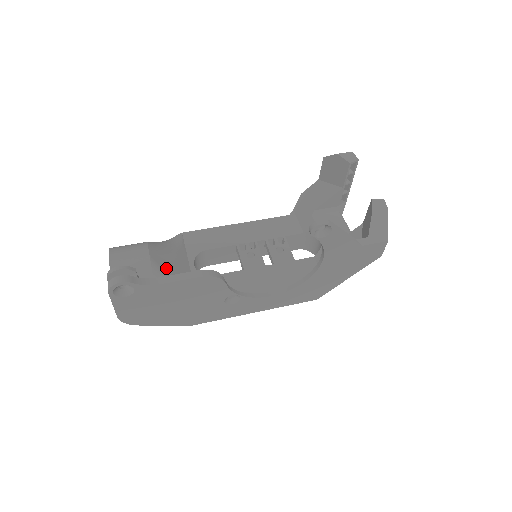
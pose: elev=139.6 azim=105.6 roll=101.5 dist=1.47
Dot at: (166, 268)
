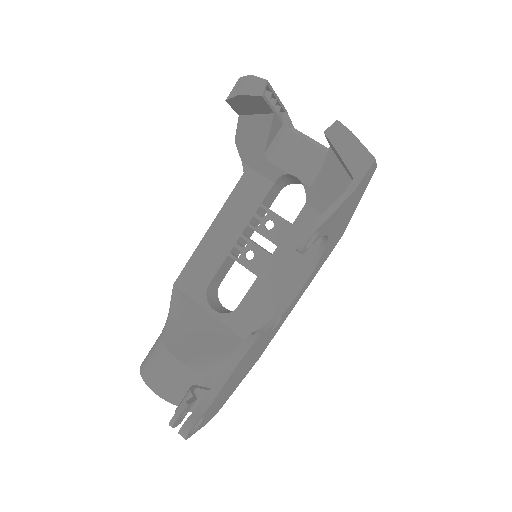
Dot at: (199, 350)
